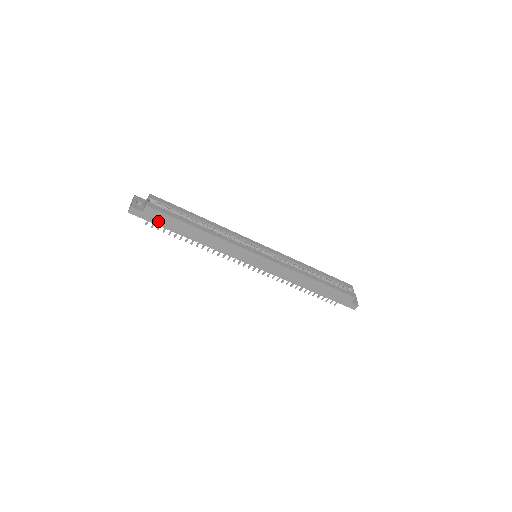
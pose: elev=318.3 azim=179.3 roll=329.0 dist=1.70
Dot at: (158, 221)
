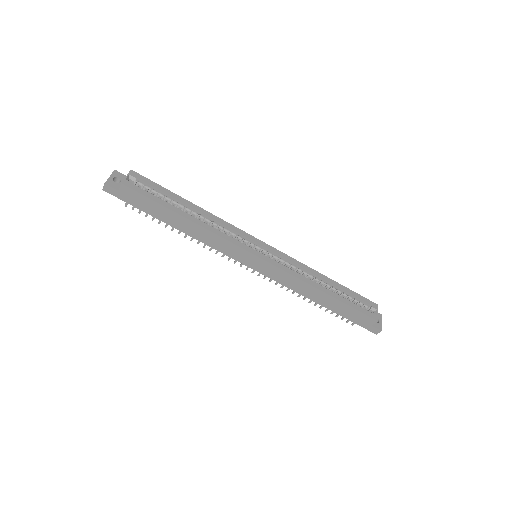
Dot at: (137, 203)
